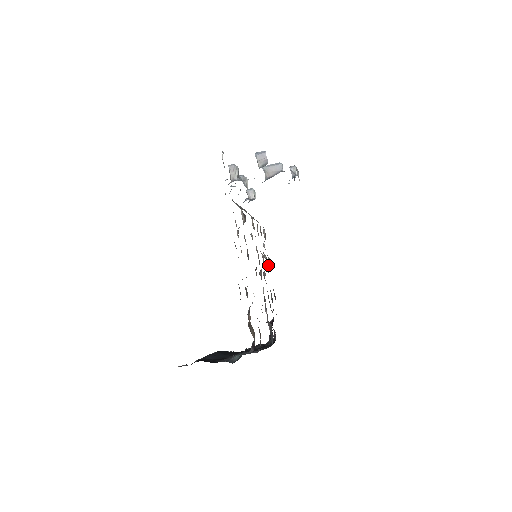
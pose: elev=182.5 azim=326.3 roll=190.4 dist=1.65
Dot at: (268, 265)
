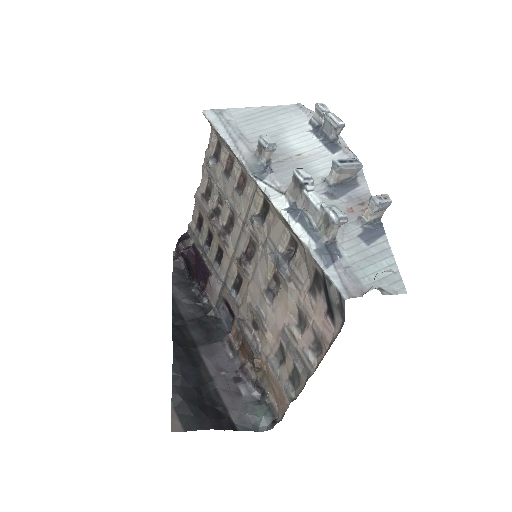
Dot at: (218, 204)
